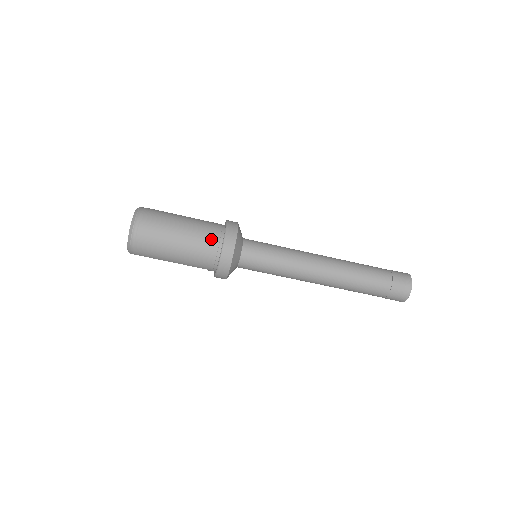
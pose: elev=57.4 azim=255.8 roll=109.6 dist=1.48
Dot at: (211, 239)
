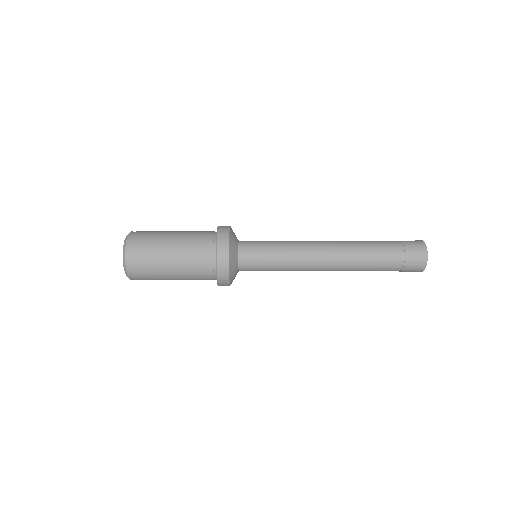
Dot at: (205, 279)
